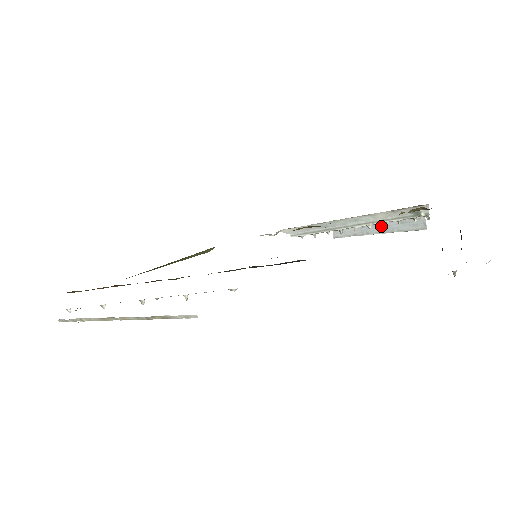
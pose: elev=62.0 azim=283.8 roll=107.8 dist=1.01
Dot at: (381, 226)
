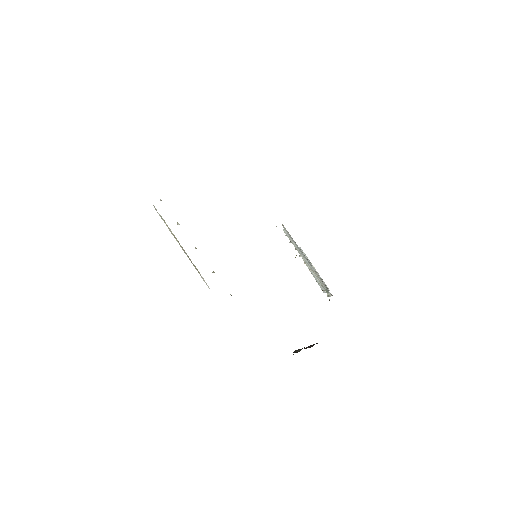
Dot at: occluded
